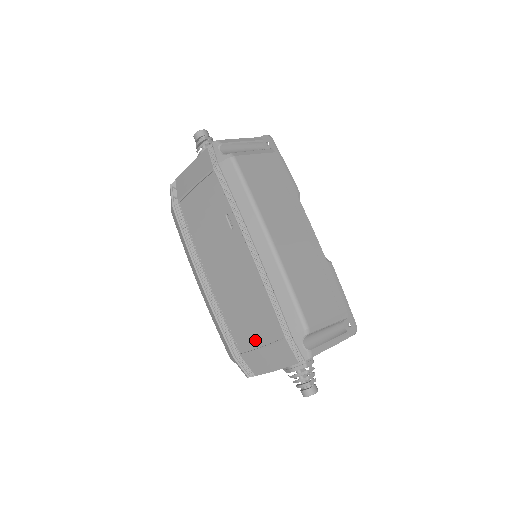
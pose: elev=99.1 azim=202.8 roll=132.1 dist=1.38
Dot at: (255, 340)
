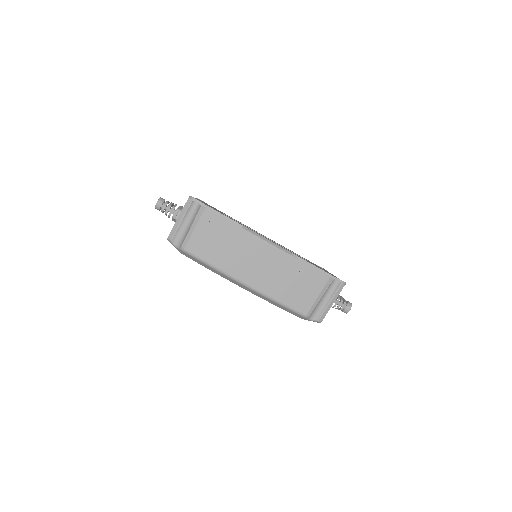
Dot at: occluded
